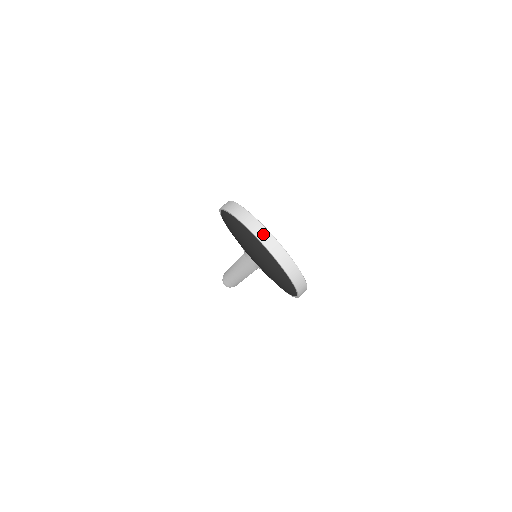
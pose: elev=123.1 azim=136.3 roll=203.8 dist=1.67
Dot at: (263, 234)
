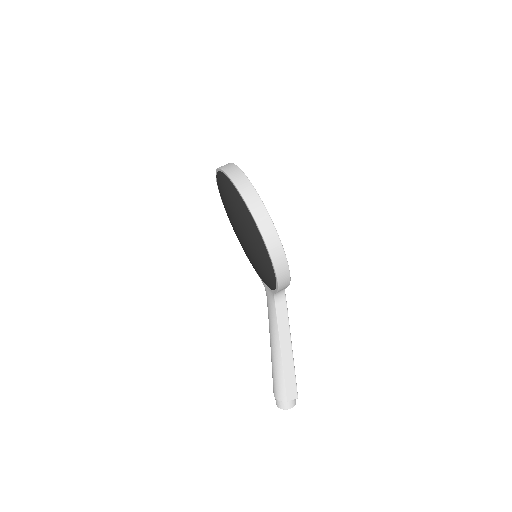
Dot at: (224, 165)
